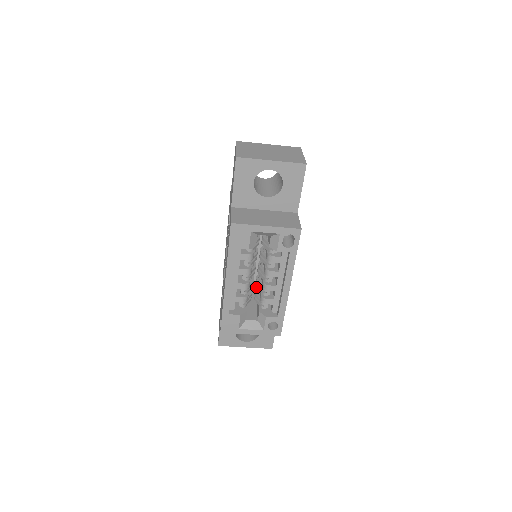
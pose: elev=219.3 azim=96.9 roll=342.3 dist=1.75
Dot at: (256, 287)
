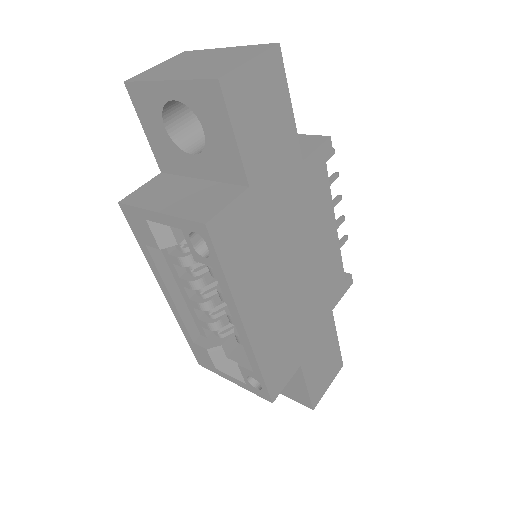
Dot at: occluded
